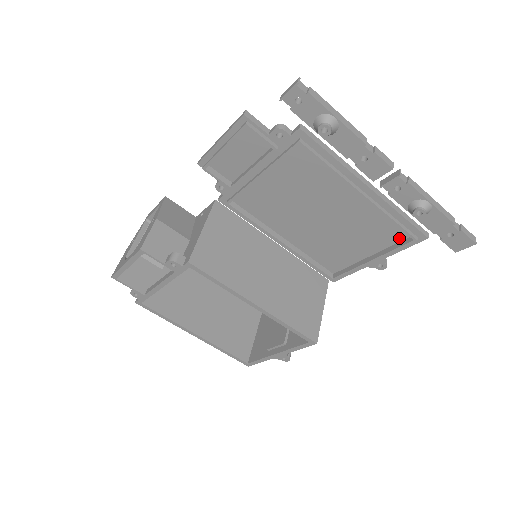
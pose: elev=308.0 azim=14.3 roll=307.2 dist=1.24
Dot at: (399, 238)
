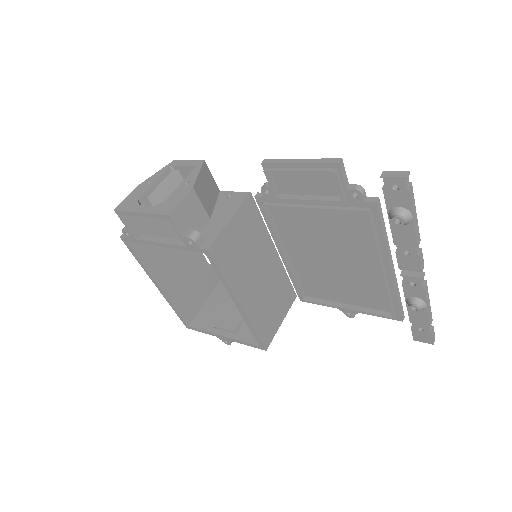
Dot at: (381, 308)
